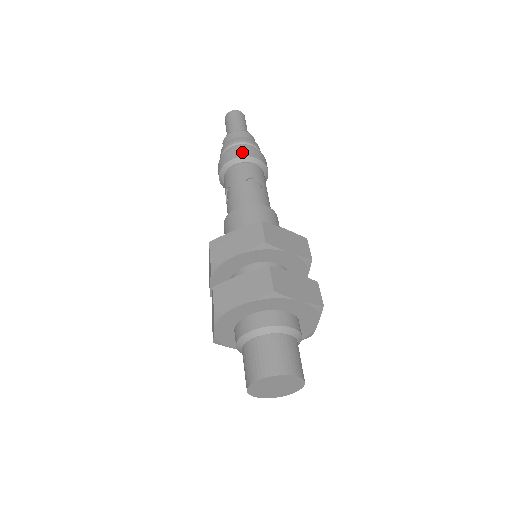
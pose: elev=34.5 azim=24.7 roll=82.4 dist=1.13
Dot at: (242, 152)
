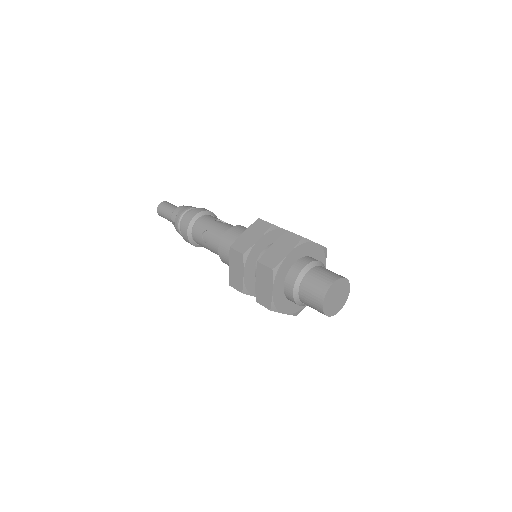
Dot at: (198, 210)
